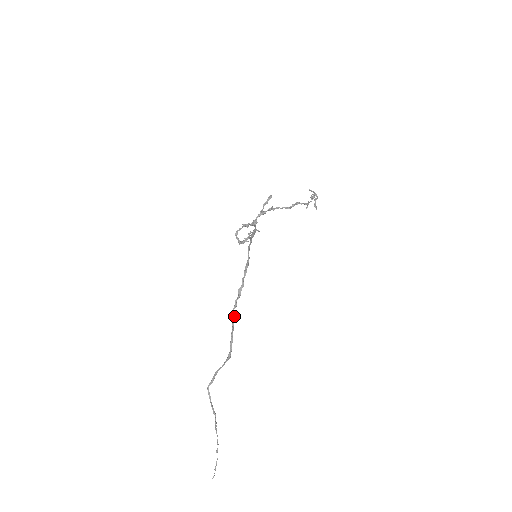
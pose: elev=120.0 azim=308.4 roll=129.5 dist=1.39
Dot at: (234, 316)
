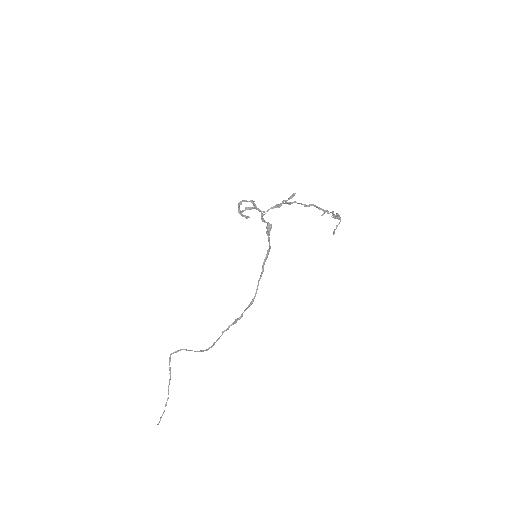
Dot at: occluded
